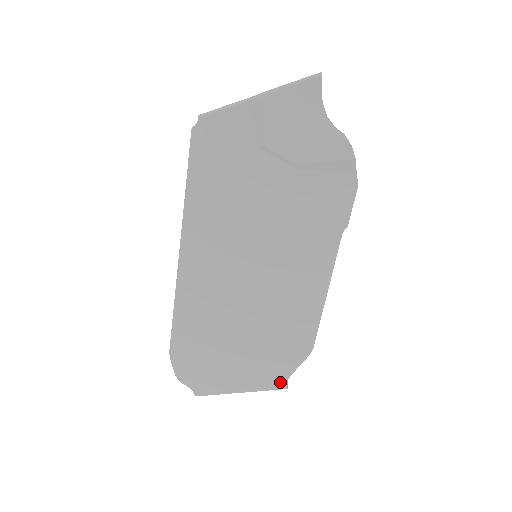
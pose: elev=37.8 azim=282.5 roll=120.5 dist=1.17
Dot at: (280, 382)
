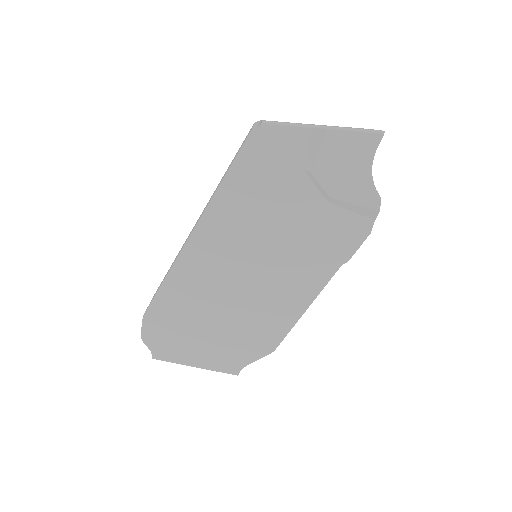
Dot at: (234, 368)
